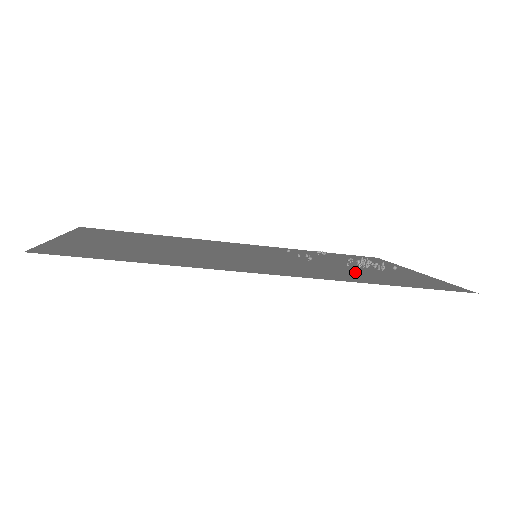
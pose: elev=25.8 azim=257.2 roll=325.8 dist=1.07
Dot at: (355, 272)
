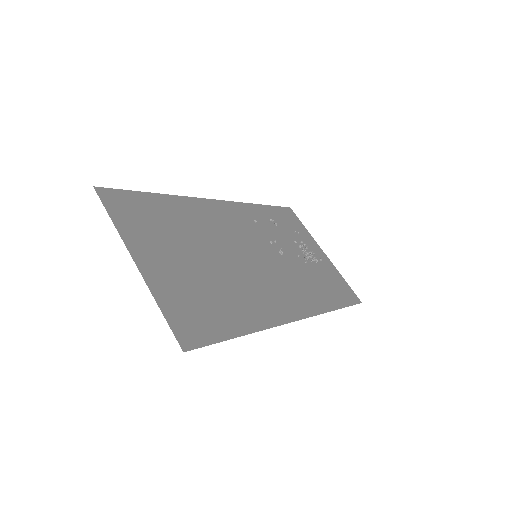
Dot at: (311, 279)
